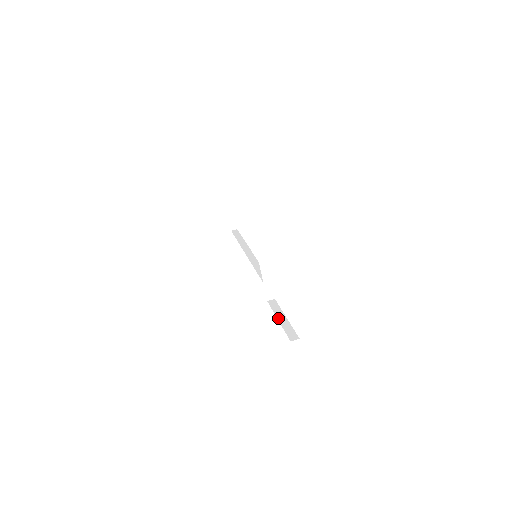
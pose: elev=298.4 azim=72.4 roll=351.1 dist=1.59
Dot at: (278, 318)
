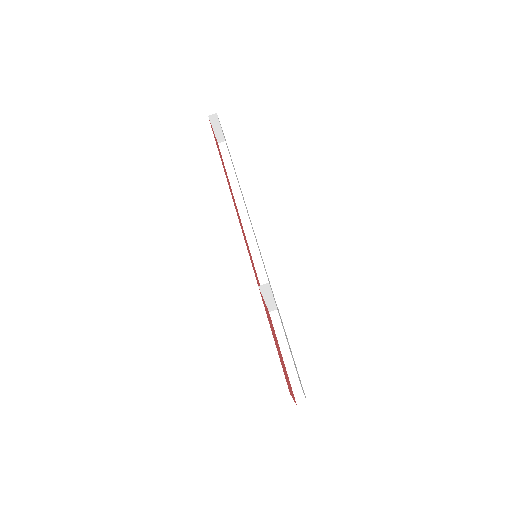
Dot at: (282, 354)
